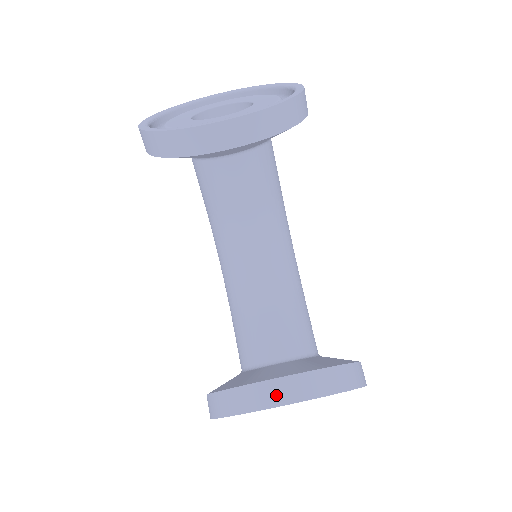
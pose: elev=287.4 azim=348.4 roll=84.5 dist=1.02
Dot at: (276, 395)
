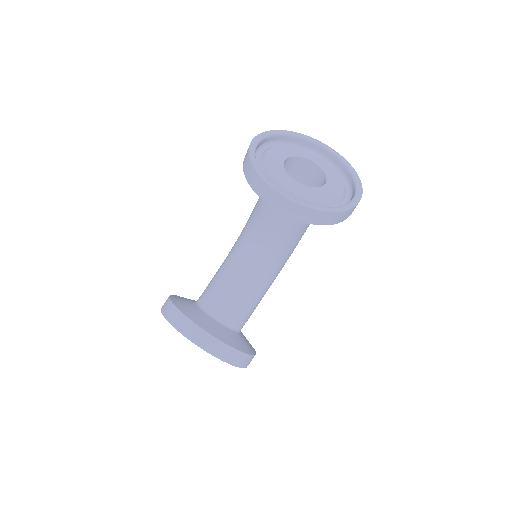
Dot at: (193, 334)
